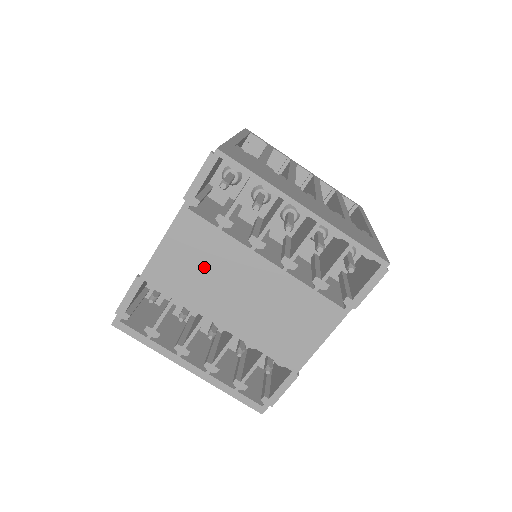
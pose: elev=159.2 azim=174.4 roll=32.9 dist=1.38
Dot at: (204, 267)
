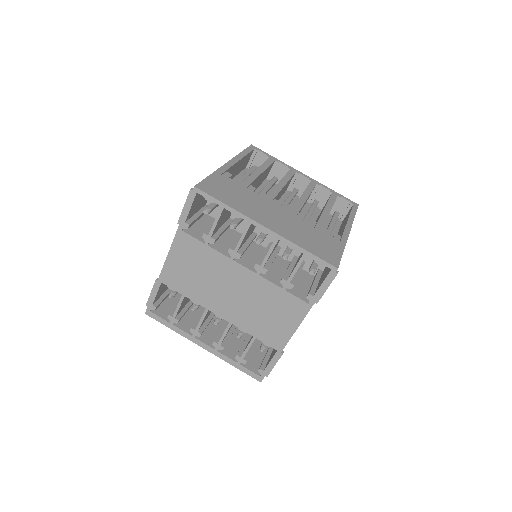
Dot at: (200, 272)
